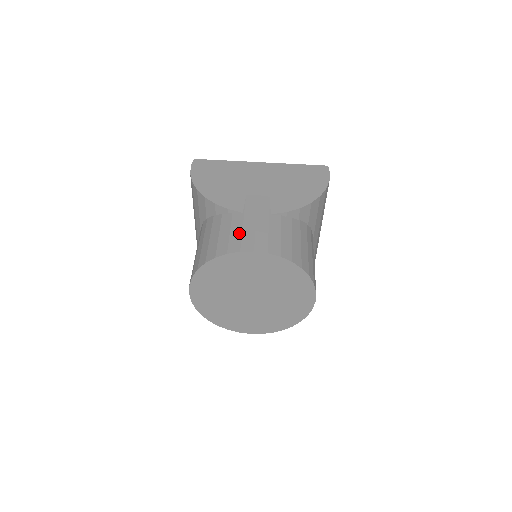
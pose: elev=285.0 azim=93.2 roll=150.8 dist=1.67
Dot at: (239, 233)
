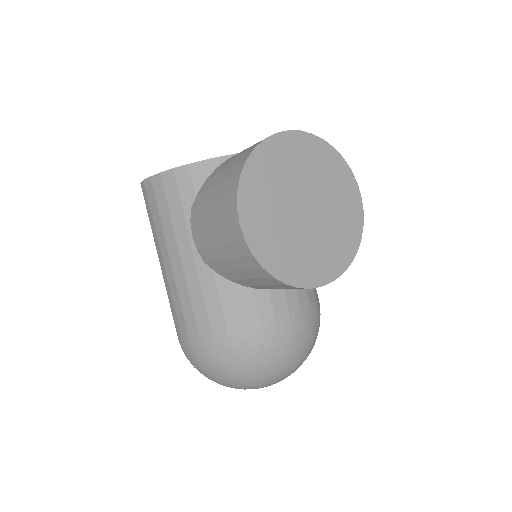
Dot at: occluded
